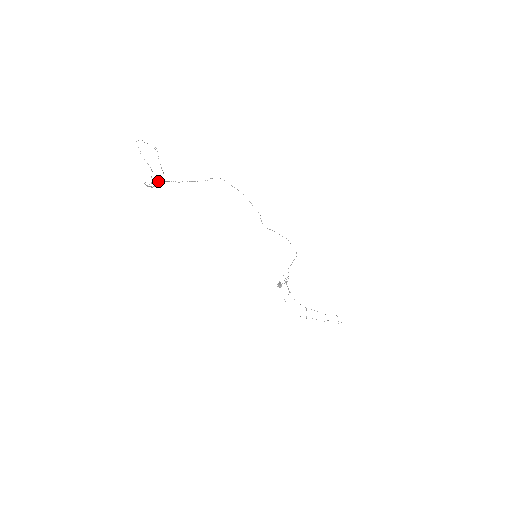
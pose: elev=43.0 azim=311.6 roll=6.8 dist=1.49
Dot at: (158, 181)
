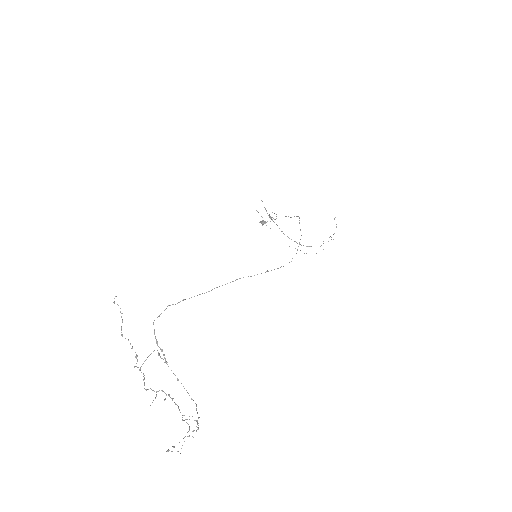
Dot at: occluded
